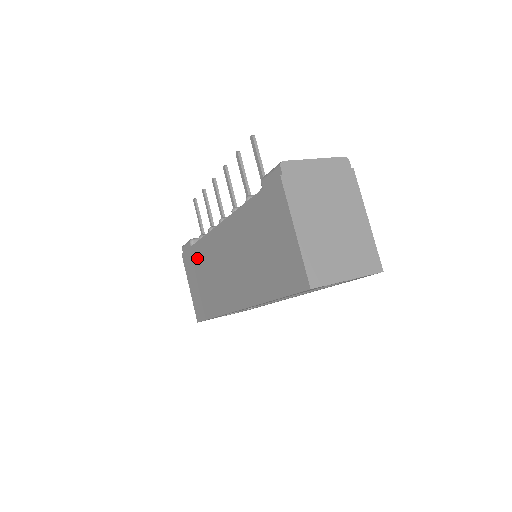
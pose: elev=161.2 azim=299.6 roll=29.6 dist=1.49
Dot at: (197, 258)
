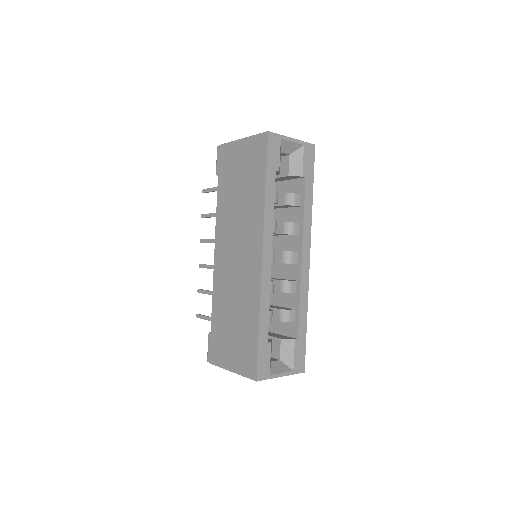
Dot at: (219, 322)
